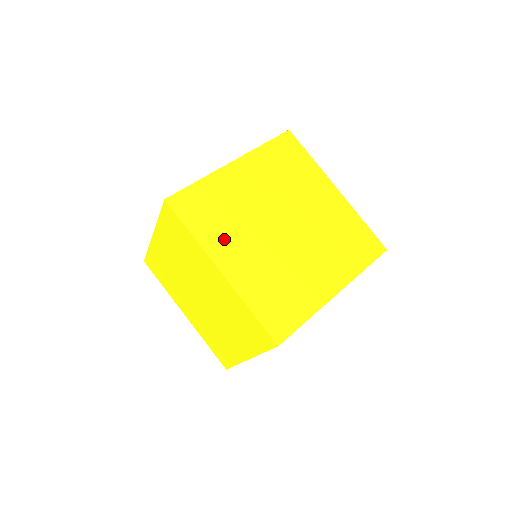
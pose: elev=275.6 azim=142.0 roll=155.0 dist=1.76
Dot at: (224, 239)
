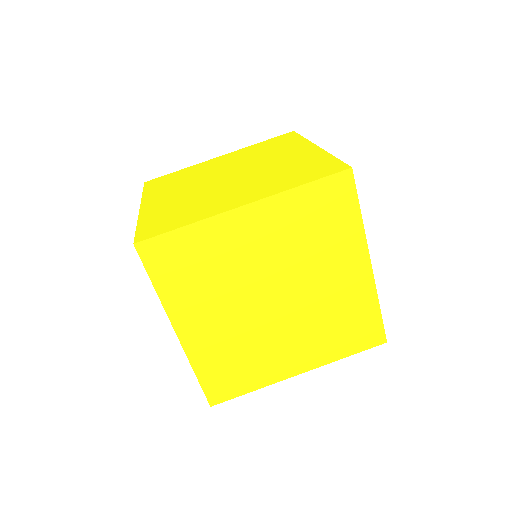
Dot at: (193, 301)
